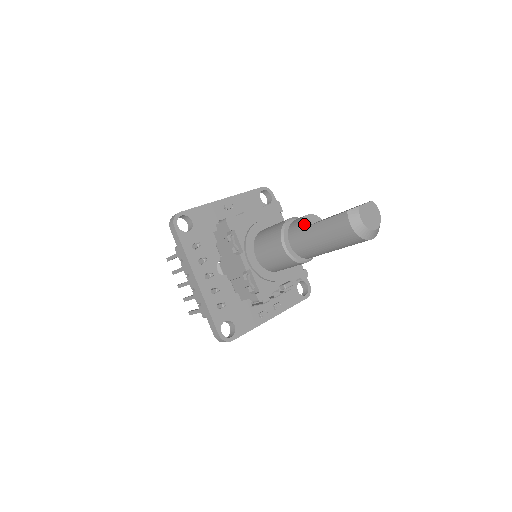
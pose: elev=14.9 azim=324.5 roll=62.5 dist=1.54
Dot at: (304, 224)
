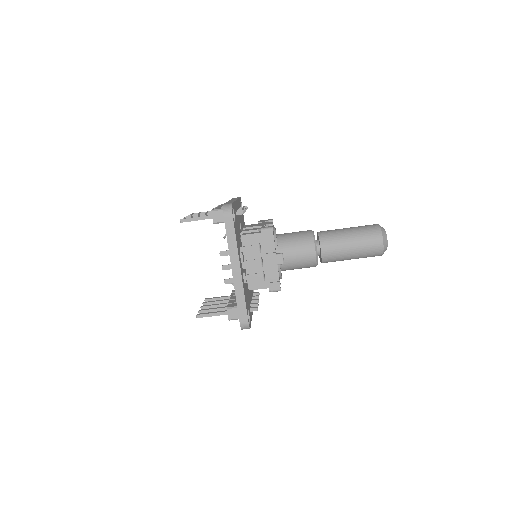
Dot at: occluded
